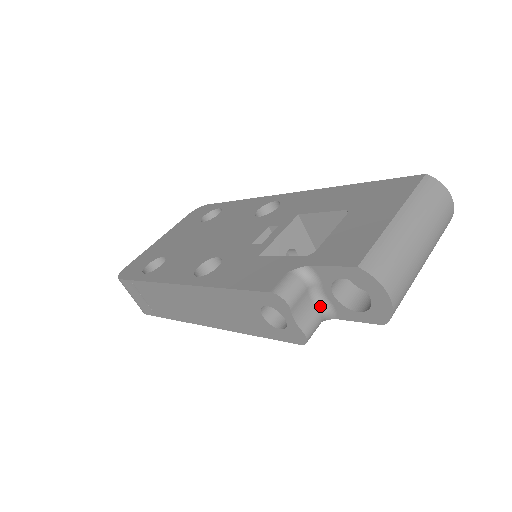
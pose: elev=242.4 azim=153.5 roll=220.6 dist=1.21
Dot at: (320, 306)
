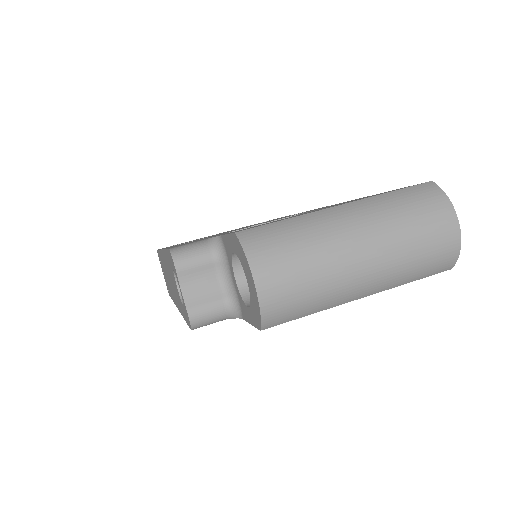
Dot at: (227, 293)
